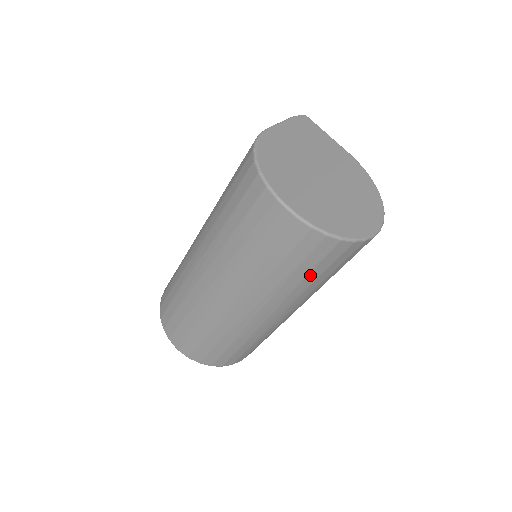
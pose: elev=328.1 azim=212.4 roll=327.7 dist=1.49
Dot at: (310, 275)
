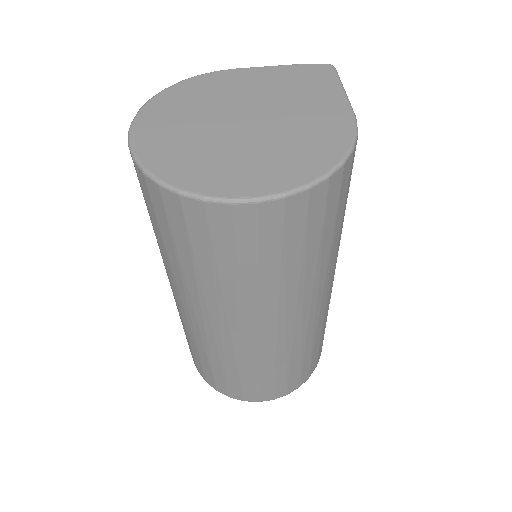
Dot at: (180, 251)
